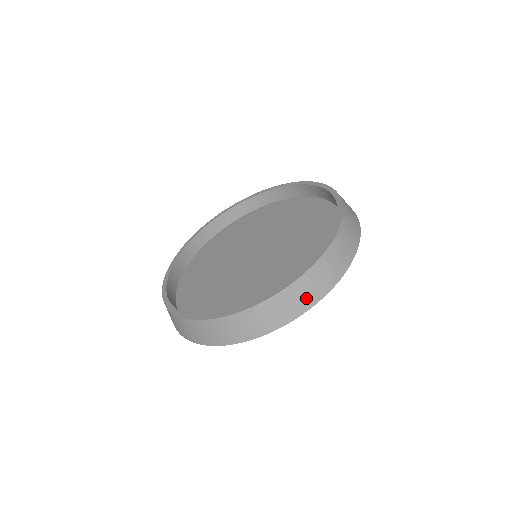
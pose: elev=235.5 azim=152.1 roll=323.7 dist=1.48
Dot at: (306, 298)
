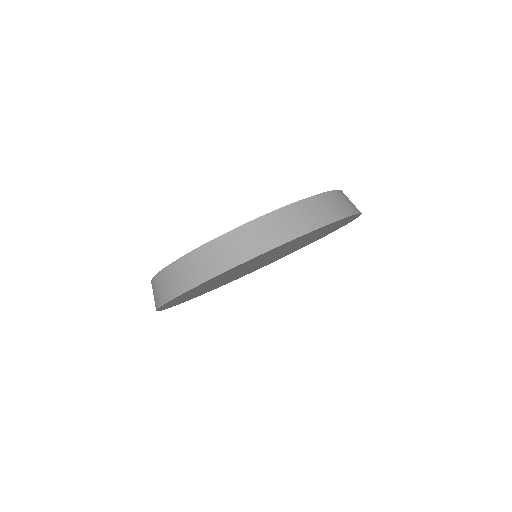
Dot at: (193, 275)
